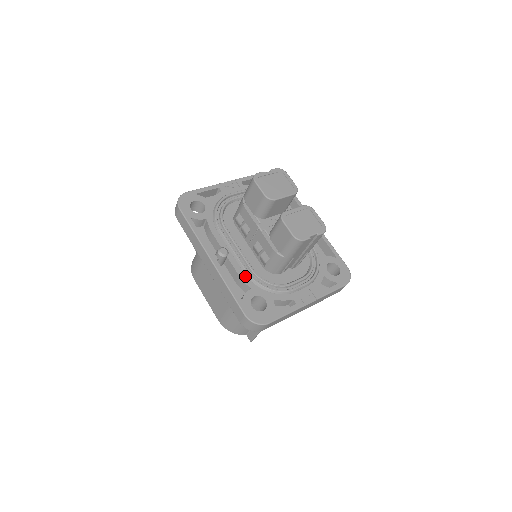
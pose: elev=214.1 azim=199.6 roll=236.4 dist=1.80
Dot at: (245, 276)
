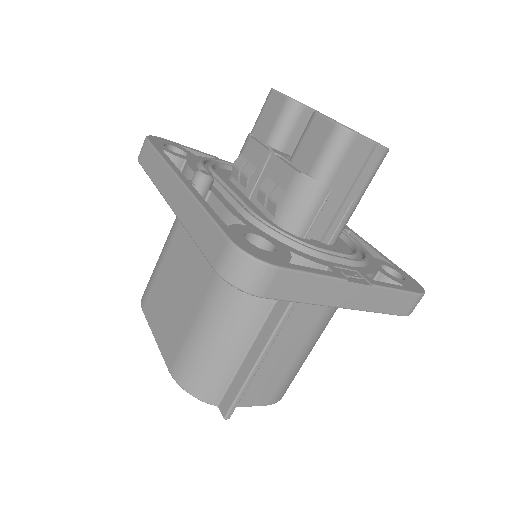
Dot at: (238, 213)
